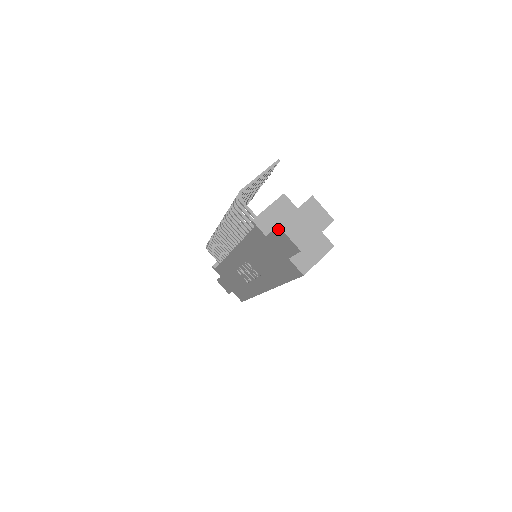
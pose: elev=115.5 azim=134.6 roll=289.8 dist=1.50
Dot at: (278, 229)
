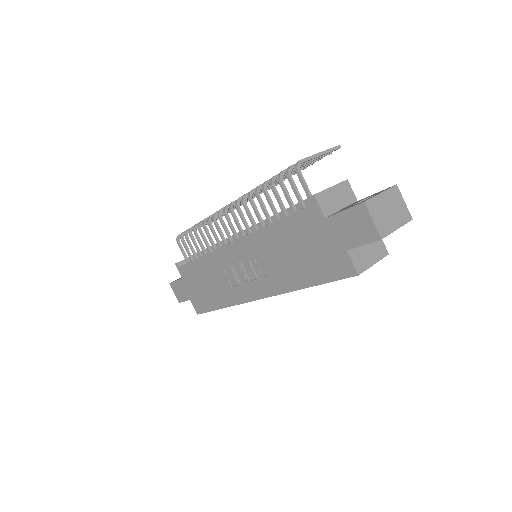
Dot at: (359, 207)
